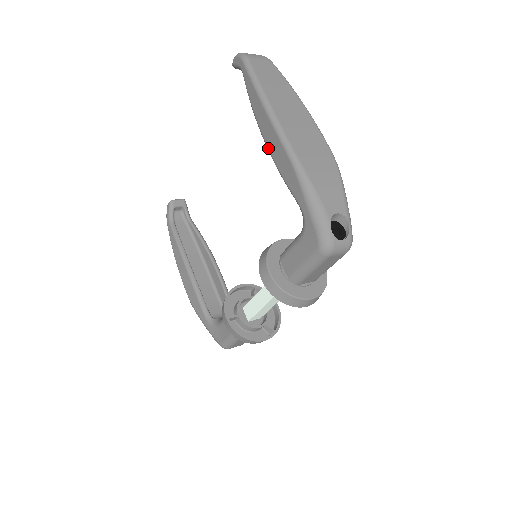
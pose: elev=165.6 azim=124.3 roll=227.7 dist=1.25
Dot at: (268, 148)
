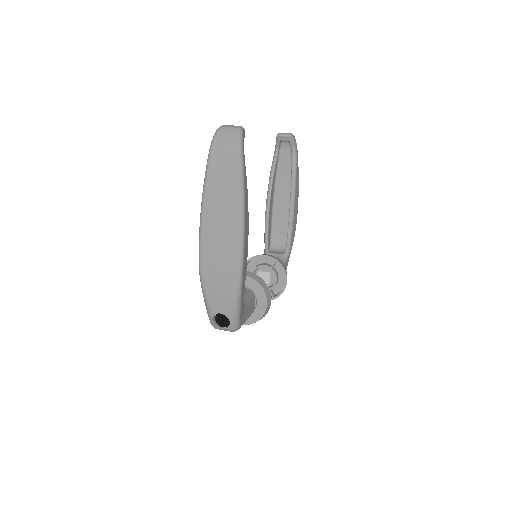
Dot at: occluded
